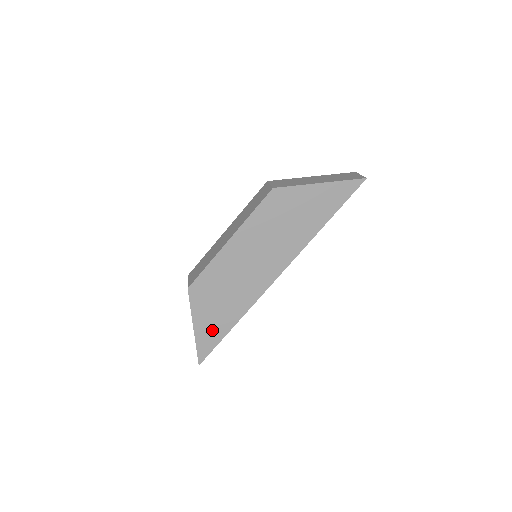
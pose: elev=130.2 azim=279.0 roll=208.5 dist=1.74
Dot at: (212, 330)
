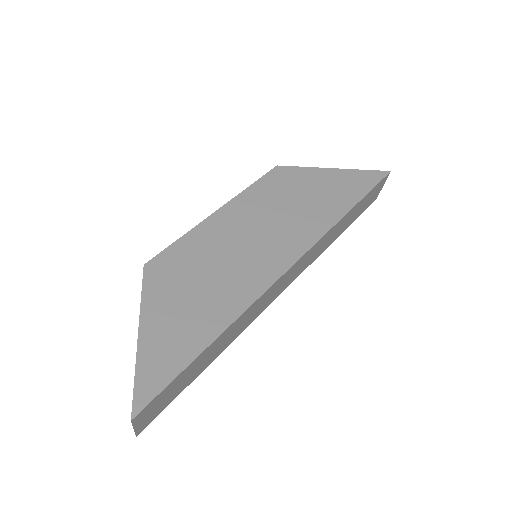
Dot at: (173, 342)
